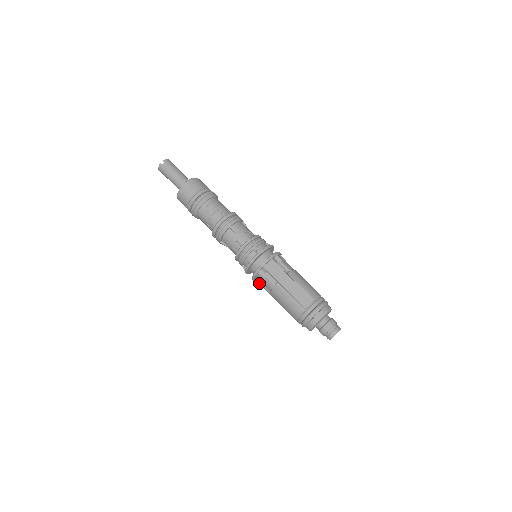
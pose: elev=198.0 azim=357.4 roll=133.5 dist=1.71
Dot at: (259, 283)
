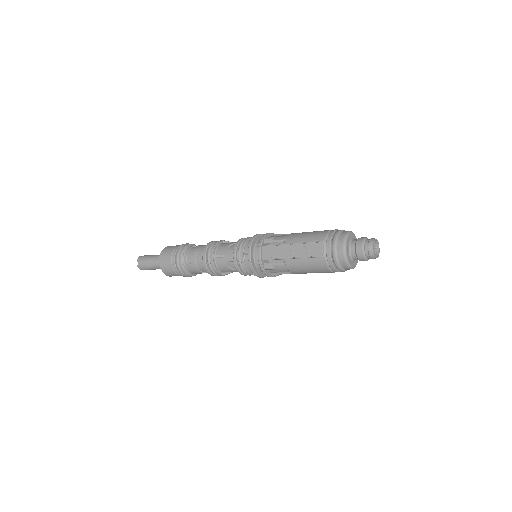
Dot at: (277, 275)
